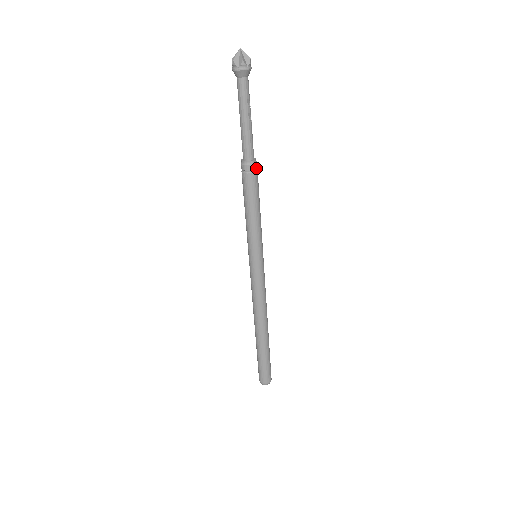
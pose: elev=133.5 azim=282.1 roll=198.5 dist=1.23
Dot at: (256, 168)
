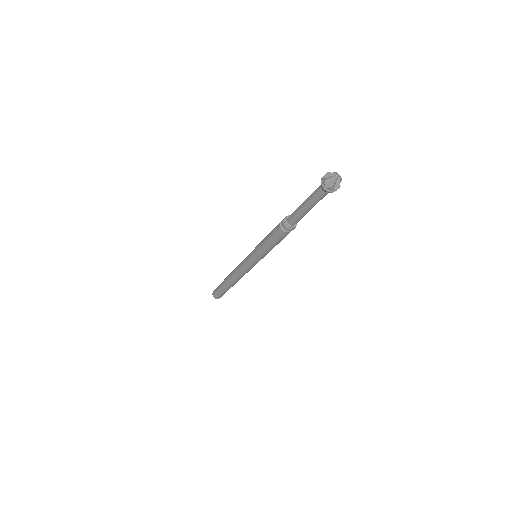
Dot at: occluded
